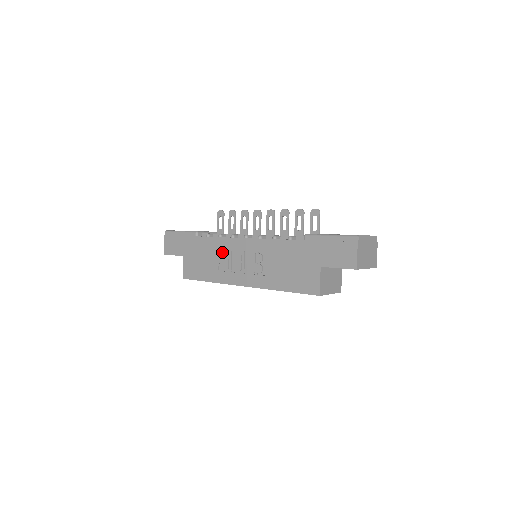
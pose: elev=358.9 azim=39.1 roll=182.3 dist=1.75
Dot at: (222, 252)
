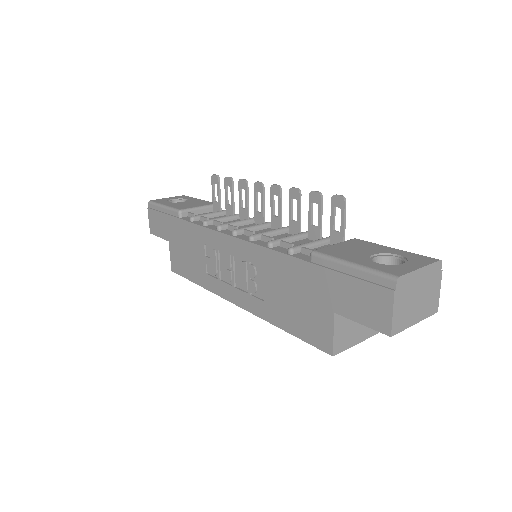
Dot at: (208, 248)
